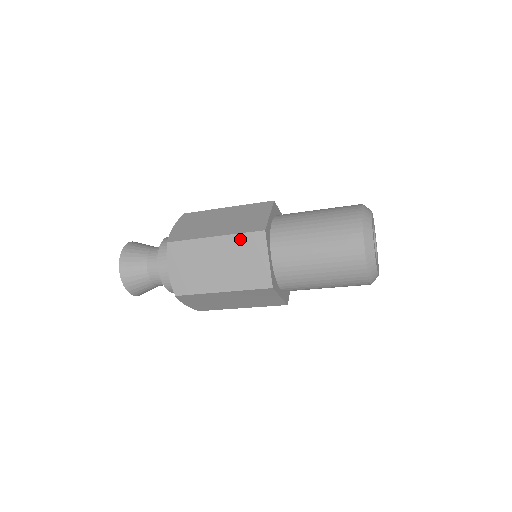
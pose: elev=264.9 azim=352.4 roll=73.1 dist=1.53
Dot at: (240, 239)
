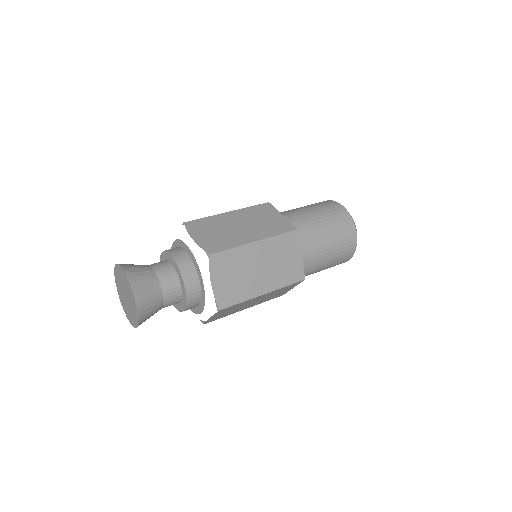
Dot at: (279, 240)
